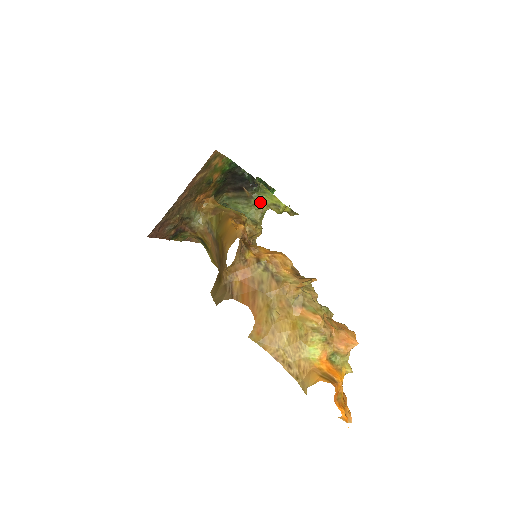
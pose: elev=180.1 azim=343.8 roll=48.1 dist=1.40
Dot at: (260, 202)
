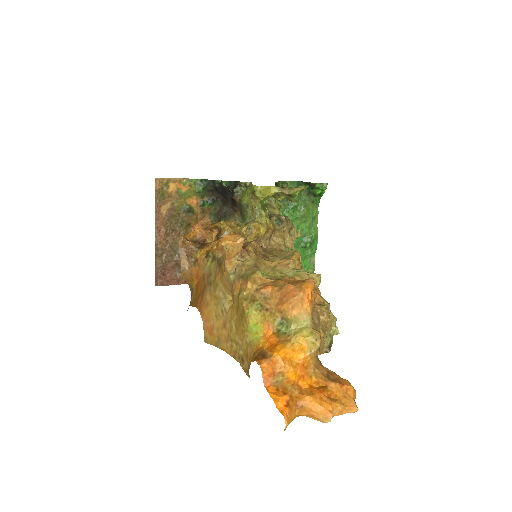
Dot at: (247, 200)
